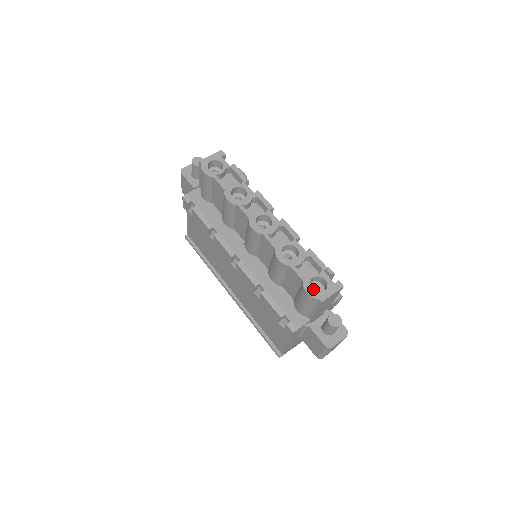
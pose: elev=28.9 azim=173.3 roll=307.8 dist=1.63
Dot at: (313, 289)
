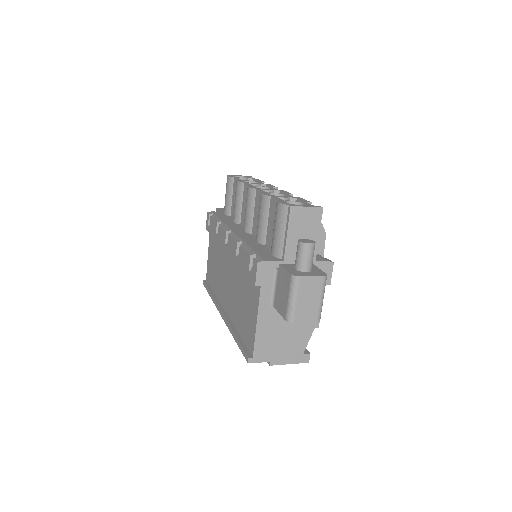
Dot at: occluded
